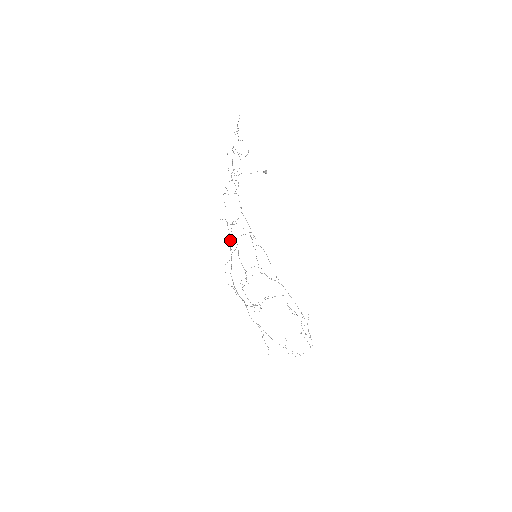
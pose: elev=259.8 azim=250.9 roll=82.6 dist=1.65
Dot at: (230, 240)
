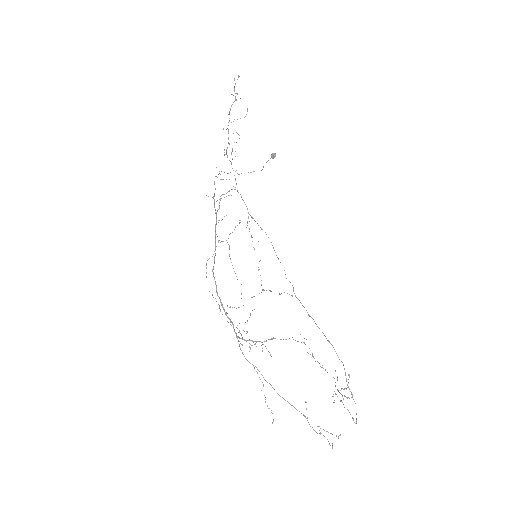
Dot at: (216, 220)
